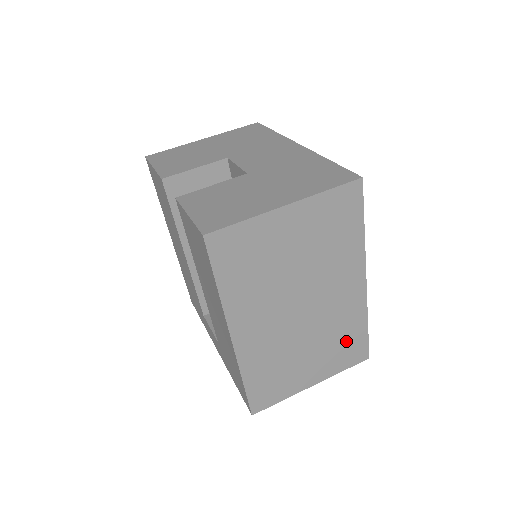
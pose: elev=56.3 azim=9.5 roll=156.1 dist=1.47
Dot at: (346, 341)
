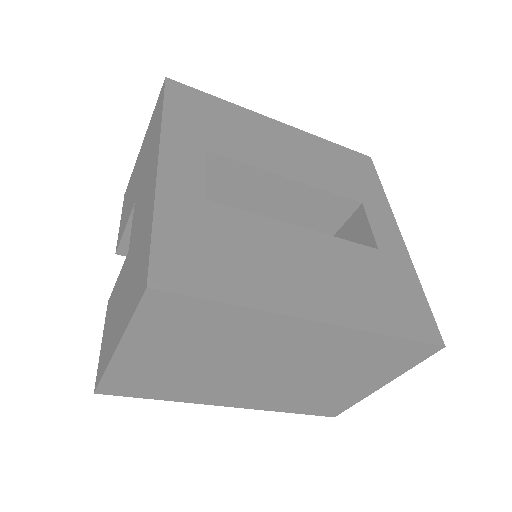
Dot at: (376, 355)
